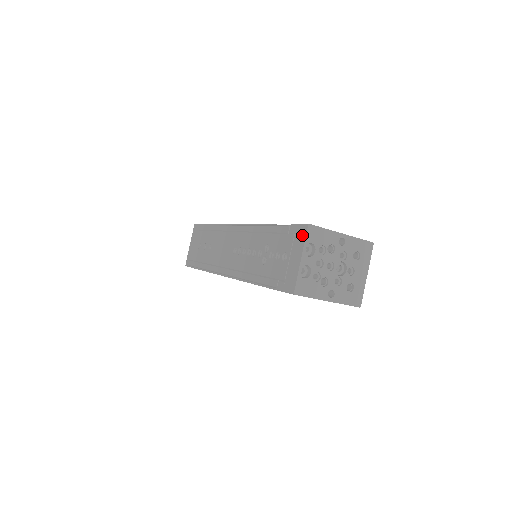
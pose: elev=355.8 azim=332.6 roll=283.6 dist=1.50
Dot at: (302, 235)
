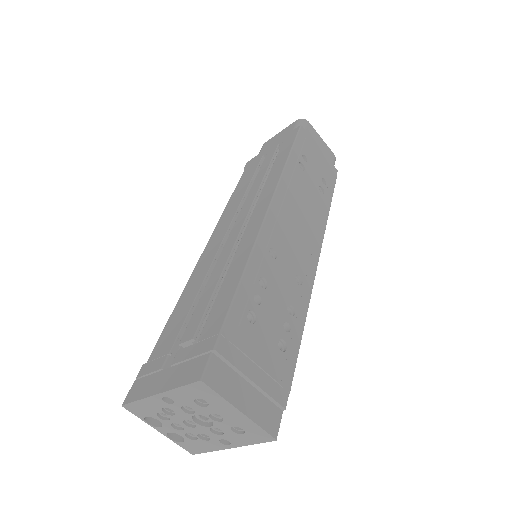
Dot at: occluded
